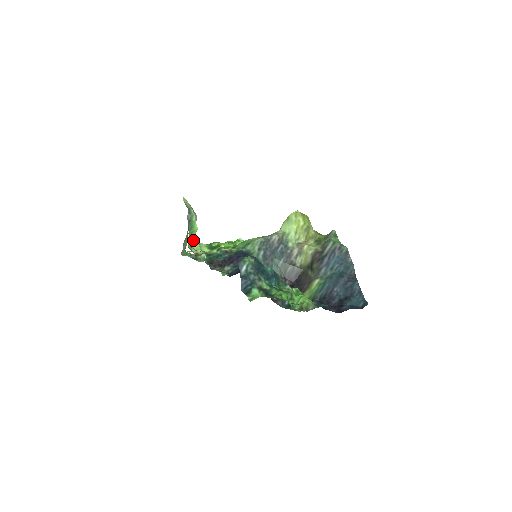
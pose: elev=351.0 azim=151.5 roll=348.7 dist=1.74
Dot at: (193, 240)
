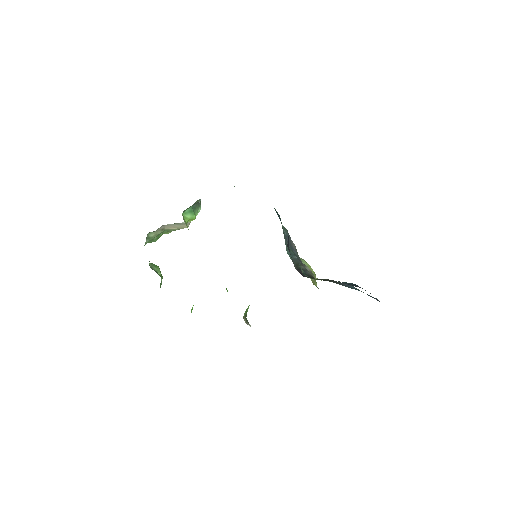
Dot at: (186, 218)
